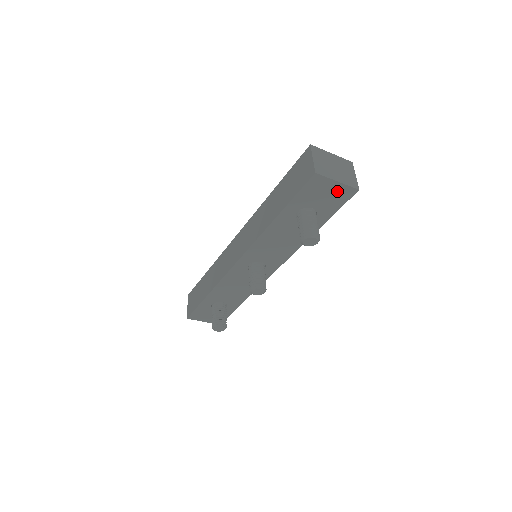
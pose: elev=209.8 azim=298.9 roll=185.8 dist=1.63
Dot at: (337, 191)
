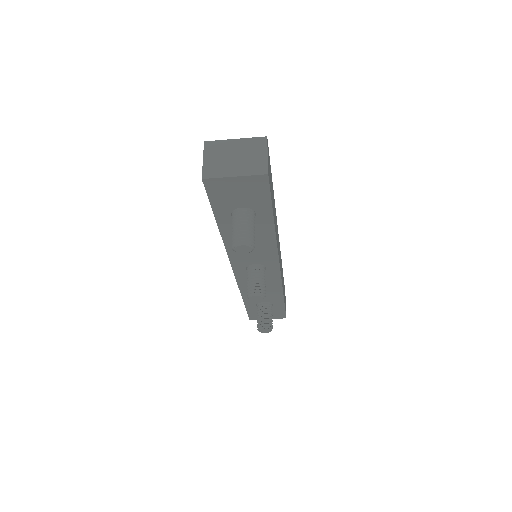
Dot at: (246, 184)
